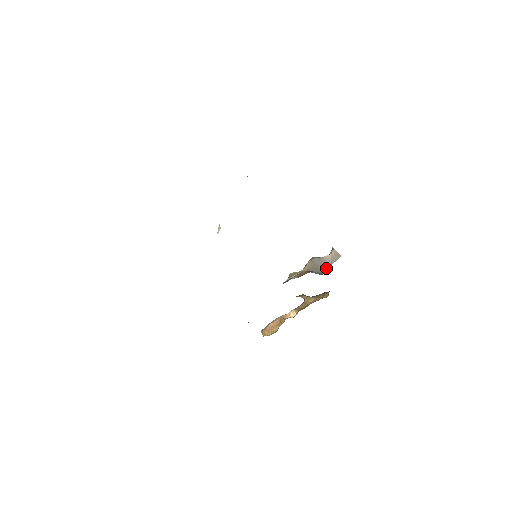
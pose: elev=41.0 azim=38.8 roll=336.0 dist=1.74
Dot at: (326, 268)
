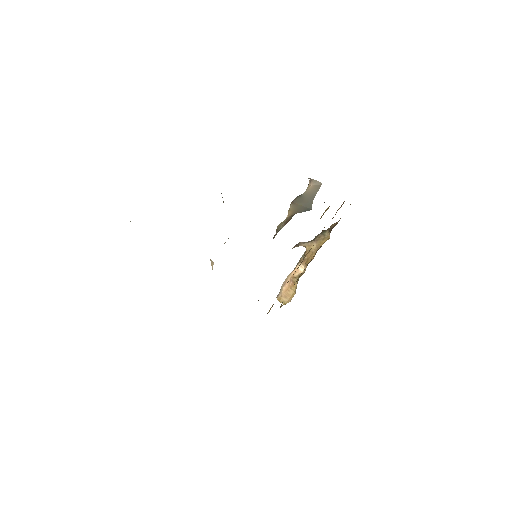
Dot at: (311, 202)
